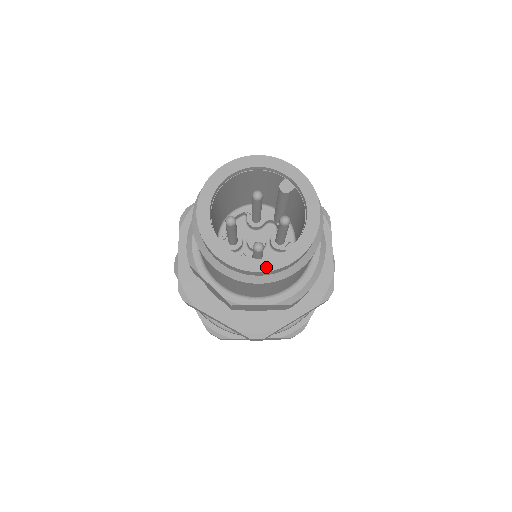
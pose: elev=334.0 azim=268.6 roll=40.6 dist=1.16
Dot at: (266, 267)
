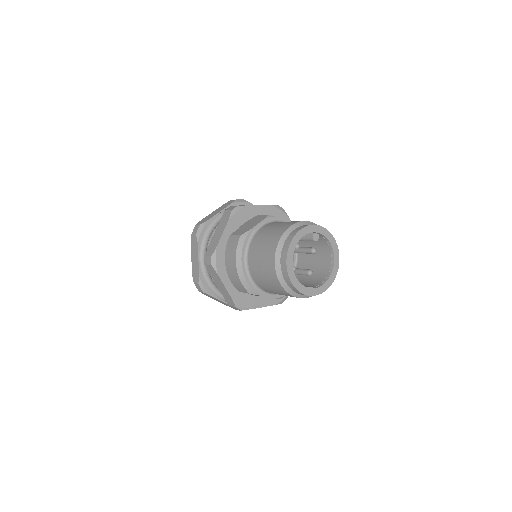
Dot at: (329, 285)
